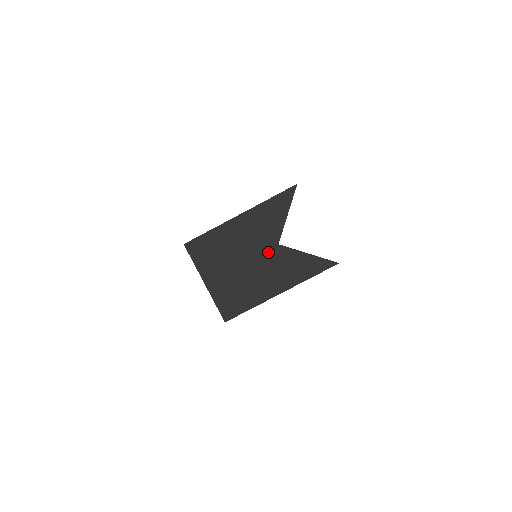
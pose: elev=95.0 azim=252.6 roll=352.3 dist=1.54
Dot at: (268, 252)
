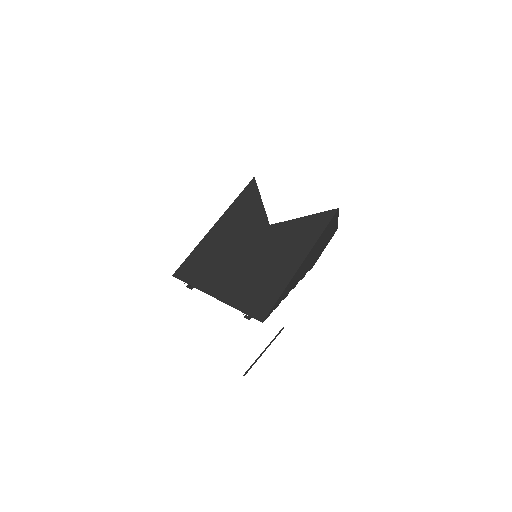
Dot at: (264, 236)
